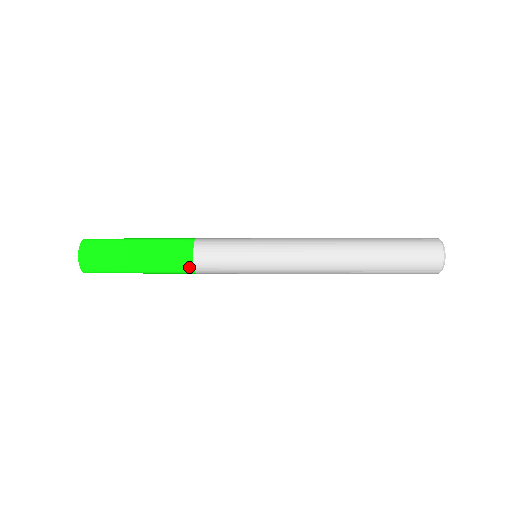
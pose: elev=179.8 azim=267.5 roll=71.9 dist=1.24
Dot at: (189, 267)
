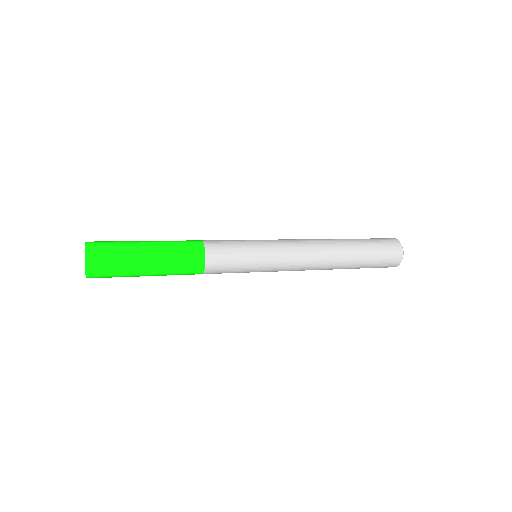
Dot at: (201, 256)
